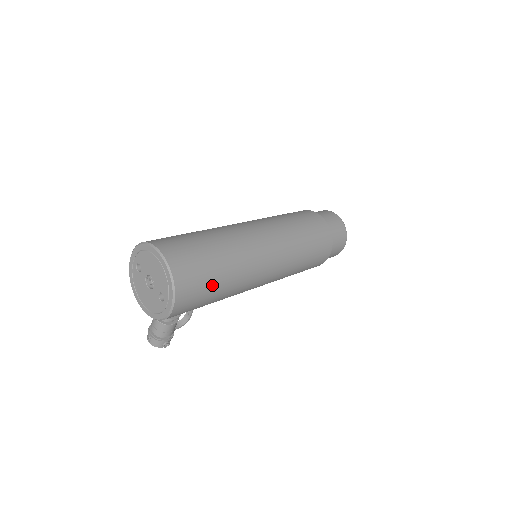
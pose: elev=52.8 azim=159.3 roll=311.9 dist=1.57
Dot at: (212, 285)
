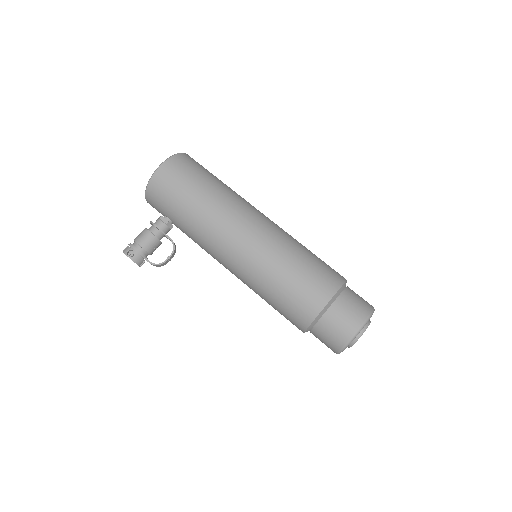
Dot at: (197, 180)
